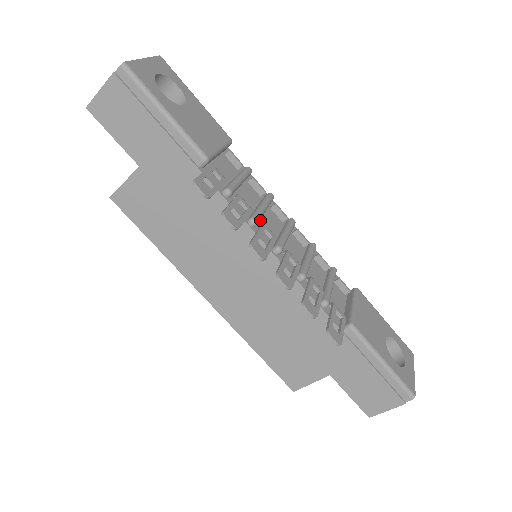
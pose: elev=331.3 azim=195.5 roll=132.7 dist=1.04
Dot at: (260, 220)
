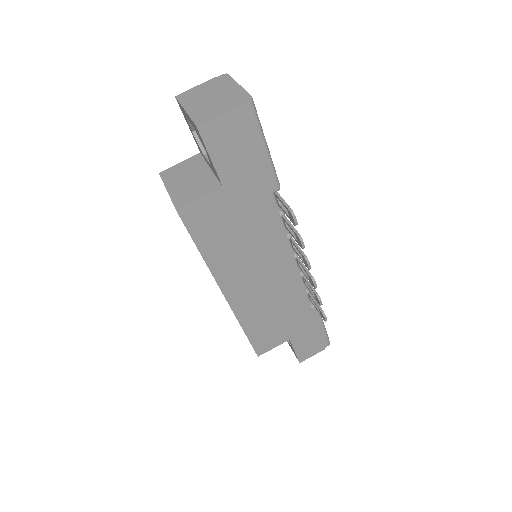
Dot at: occluded
